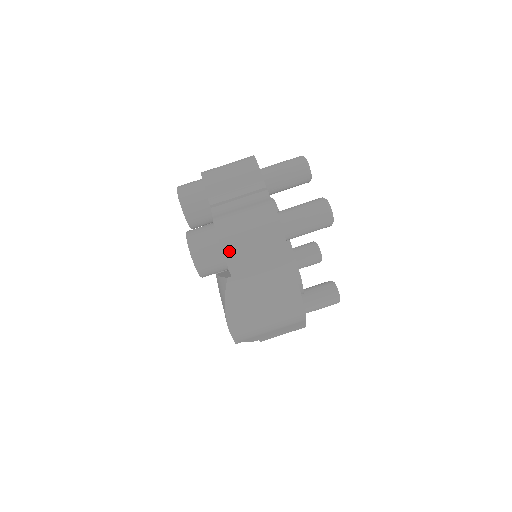
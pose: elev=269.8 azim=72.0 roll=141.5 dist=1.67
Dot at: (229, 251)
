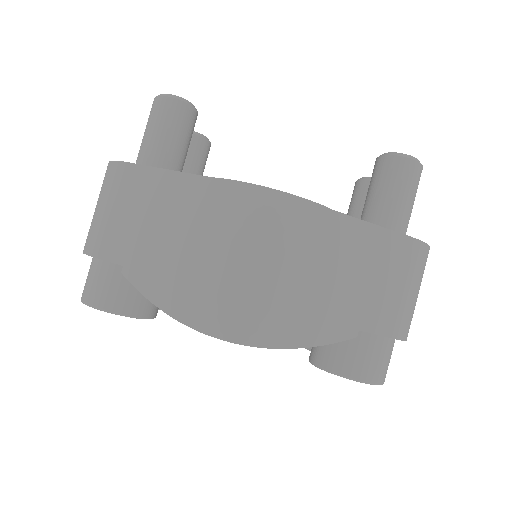
Dot at: (93, 246)
